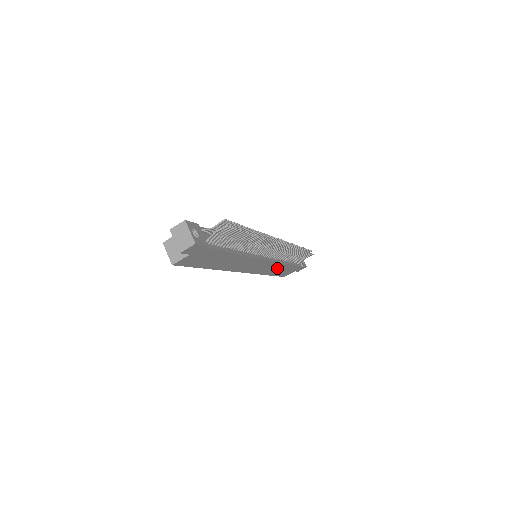
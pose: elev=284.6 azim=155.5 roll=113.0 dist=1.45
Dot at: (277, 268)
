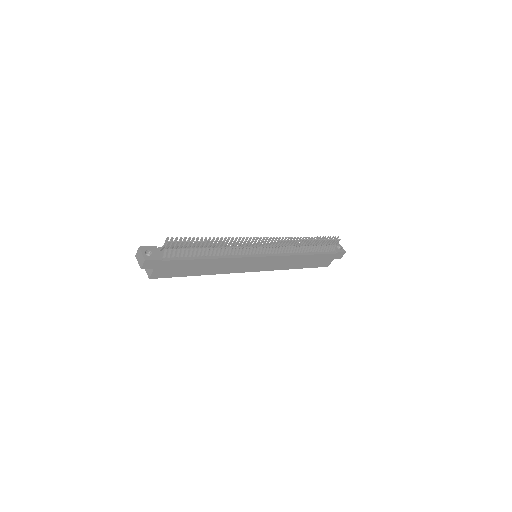
Dot at: (296, 261)
